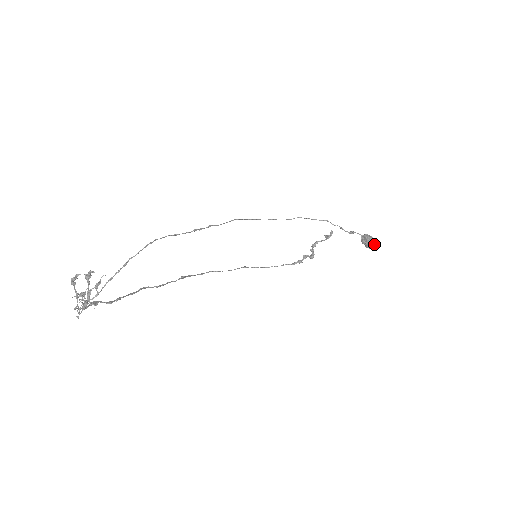
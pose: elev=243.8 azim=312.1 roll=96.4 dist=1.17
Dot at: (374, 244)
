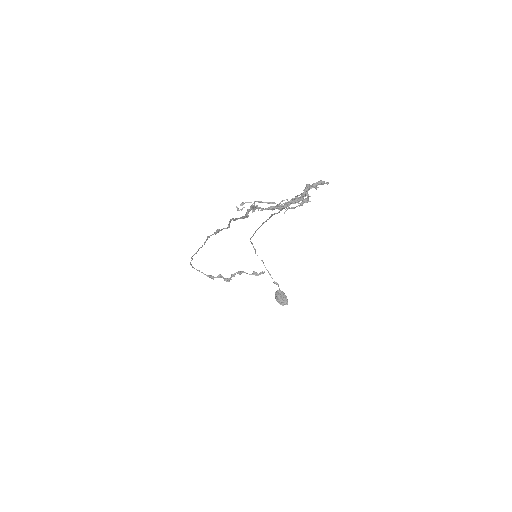
Dot at: (287, 302)
